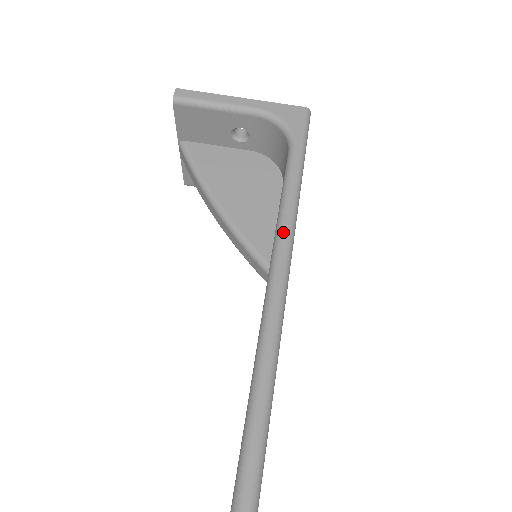
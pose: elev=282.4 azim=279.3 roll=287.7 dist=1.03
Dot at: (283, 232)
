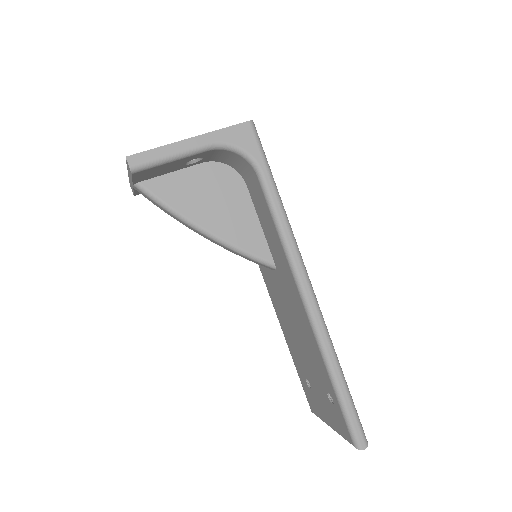
Dot at: (295, 258)
